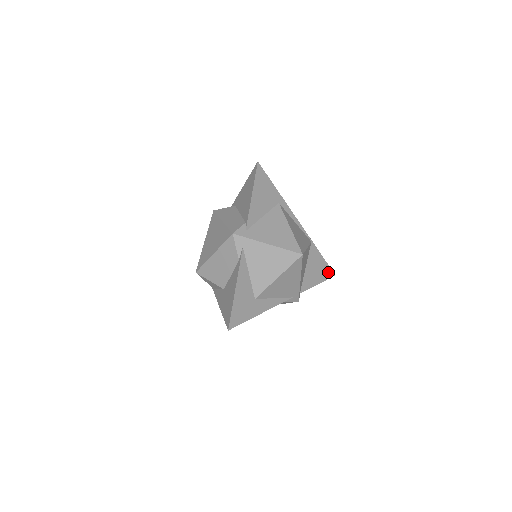
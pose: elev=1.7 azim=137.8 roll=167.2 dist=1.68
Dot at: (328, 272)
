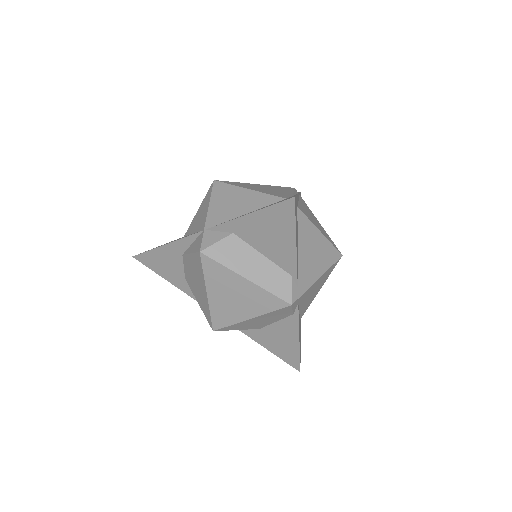
Dot at: occluded
